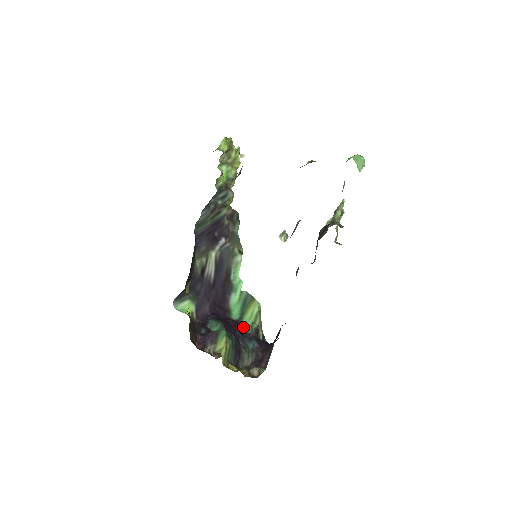
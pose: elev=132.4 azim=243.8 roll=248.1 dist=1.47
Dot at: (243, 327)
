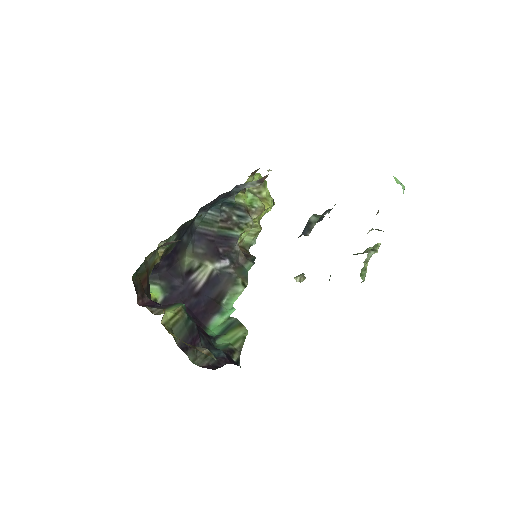
Dot at: (215, 344)
